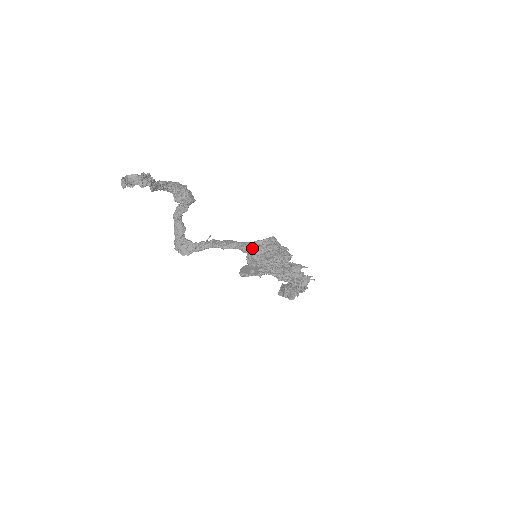
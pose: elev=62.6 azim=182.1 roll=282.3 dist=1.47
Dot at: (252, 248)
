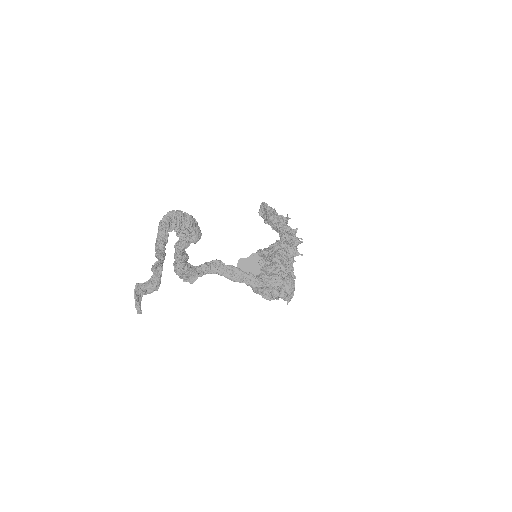
Dot at: (260, 287)
